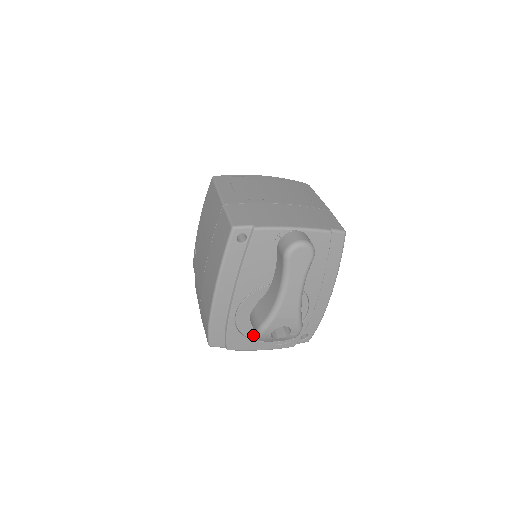
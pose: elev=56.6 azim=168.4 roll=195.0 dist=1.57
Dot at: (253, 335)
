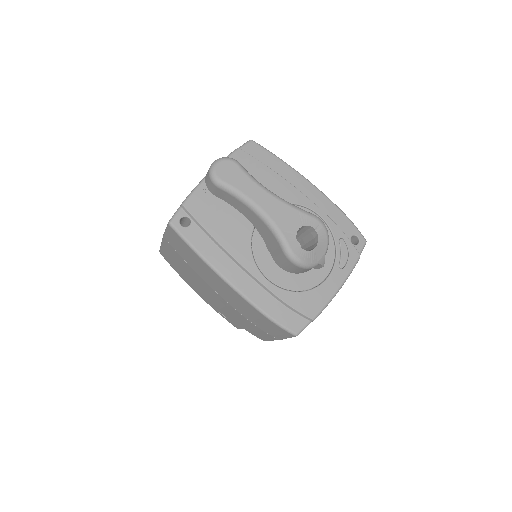
Dot at: (311, 282)
